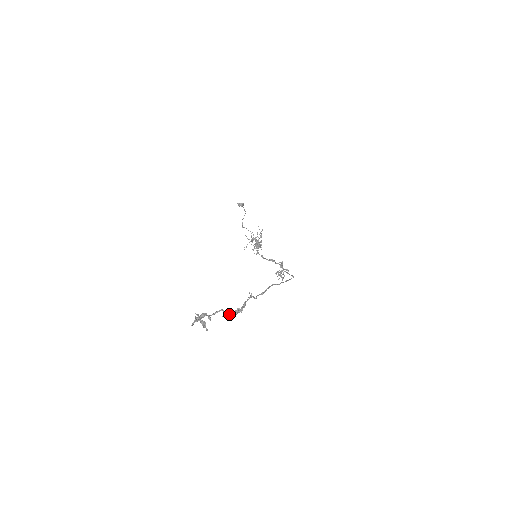
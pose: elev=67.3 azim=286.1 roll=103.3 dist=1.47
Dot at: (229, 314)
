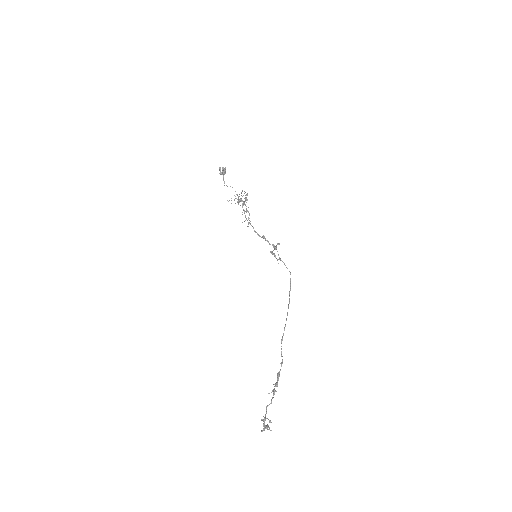
Dot at: occluded
